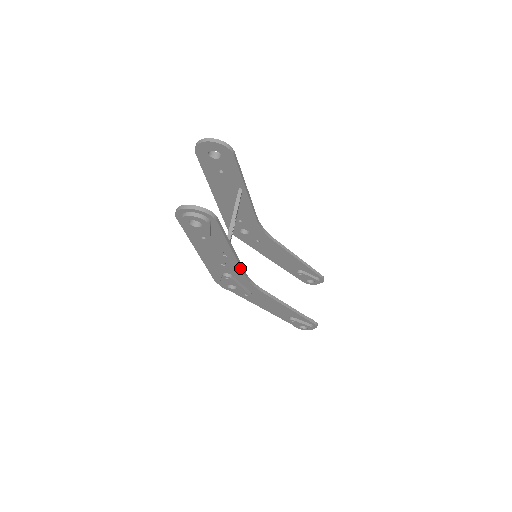
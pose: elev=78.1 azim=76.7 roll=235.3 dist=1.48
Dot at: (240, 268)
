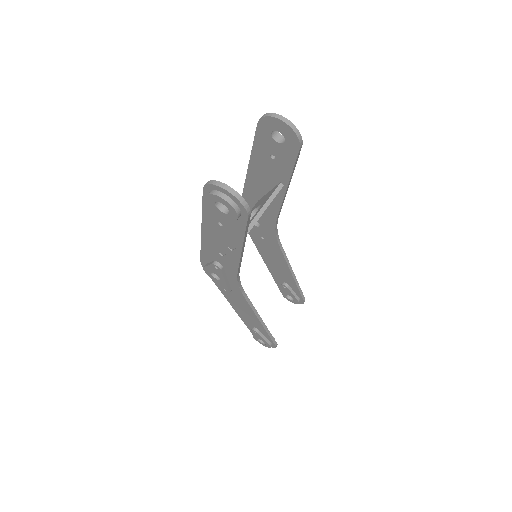
Dot at: (237, 267)
